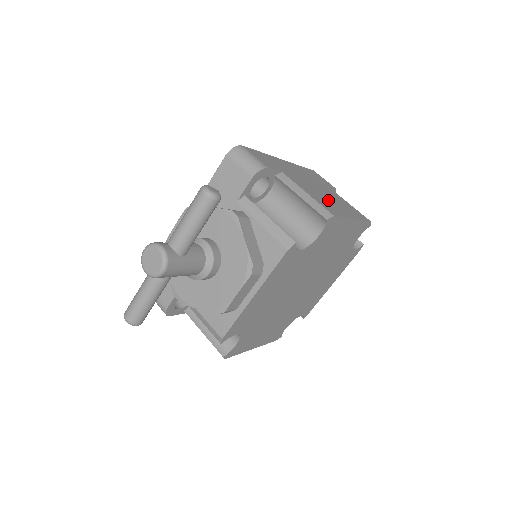
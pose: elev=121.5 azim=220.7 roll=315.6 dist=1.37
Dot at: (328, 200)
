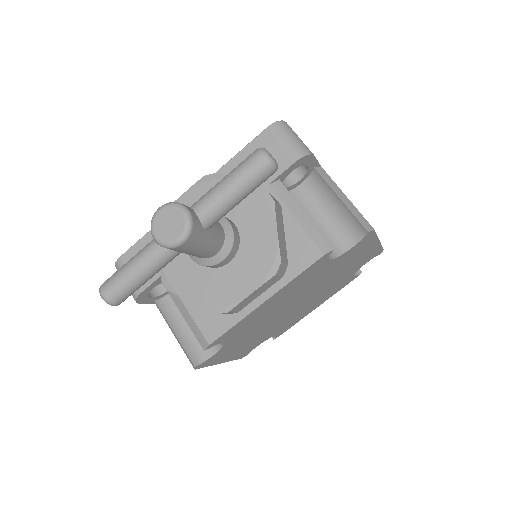
Dot at: occluded
